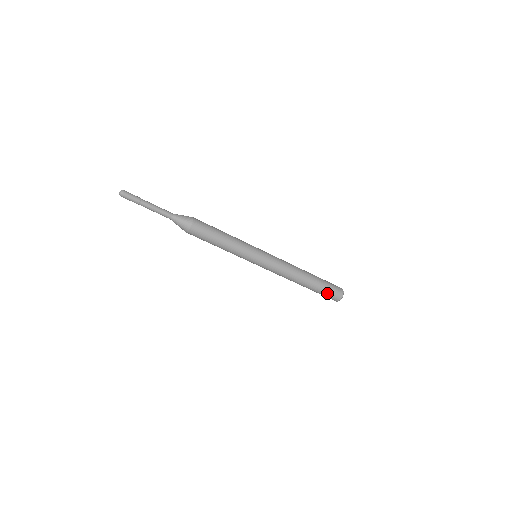
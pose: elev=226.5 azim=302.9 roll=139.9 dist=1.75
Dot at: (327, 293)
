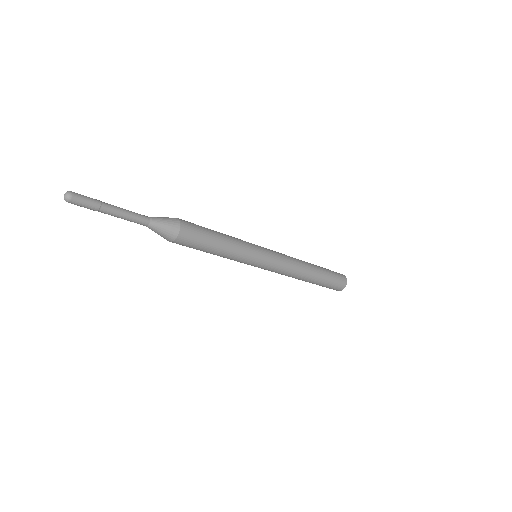
Dot at: (326, 287)
